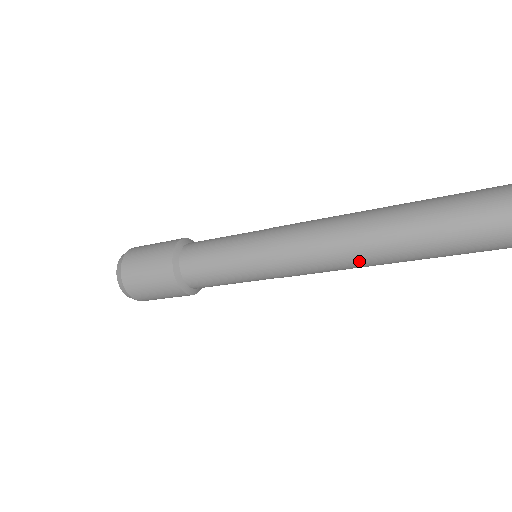
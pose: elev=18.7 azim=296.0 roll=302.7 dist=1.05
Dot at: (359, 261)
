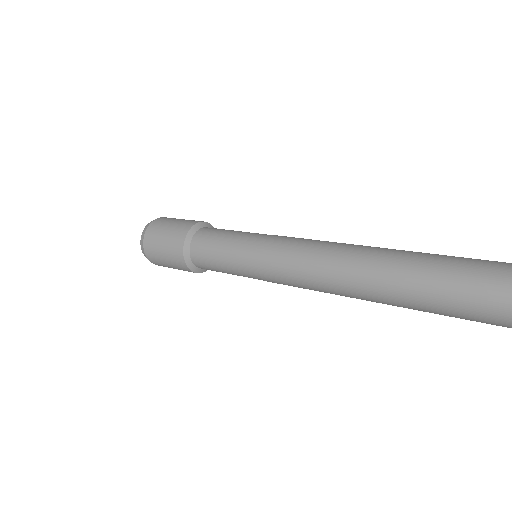
Dot at: (341, 295)
